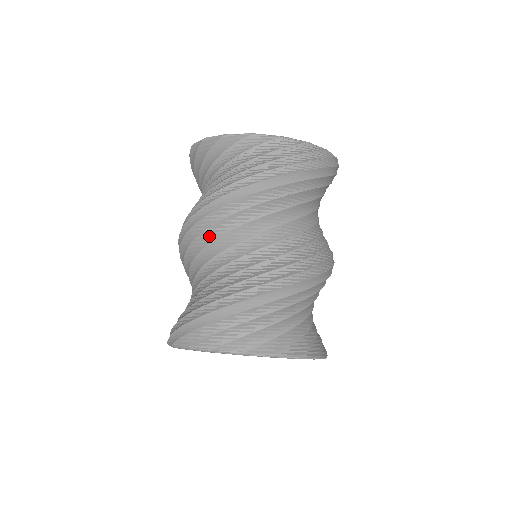
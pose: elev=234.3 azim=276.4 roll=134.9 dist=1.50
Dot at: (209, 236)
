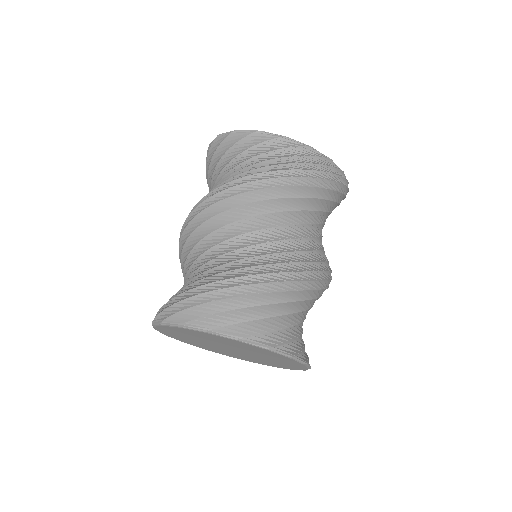
Dot at: (226, 218)
